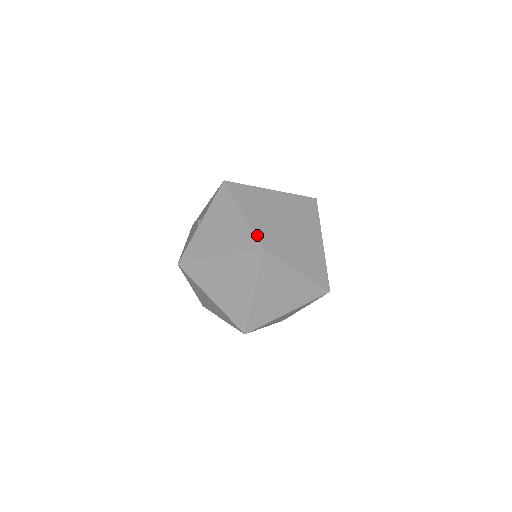
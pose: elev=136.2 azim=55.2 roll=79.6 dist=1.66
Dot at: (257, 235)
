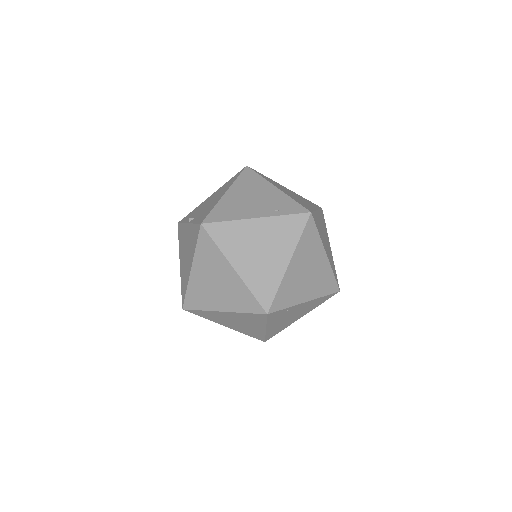
Dot at: (186, 296)
